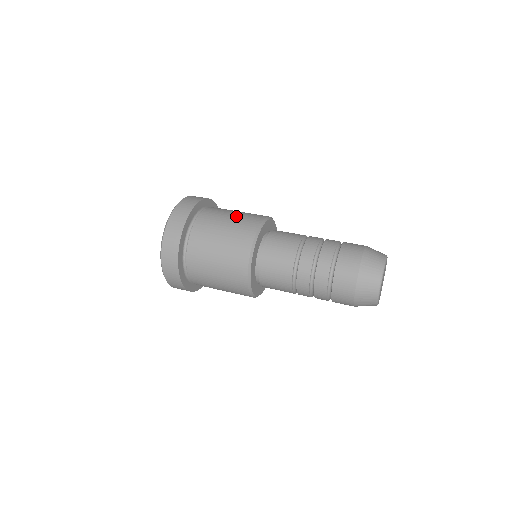
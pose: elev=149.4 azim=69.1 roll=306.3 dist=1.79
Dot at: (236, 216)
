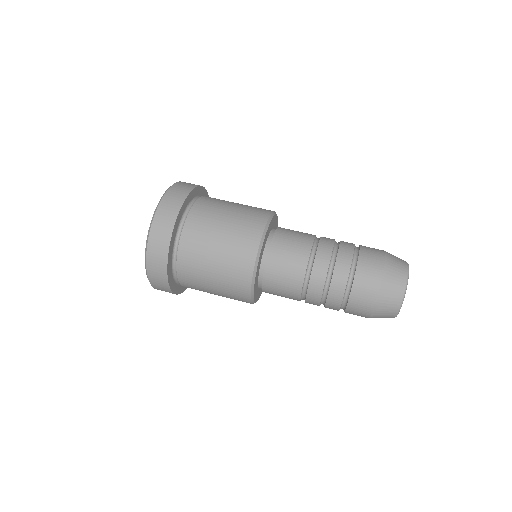
Dot at: (237, 210)
